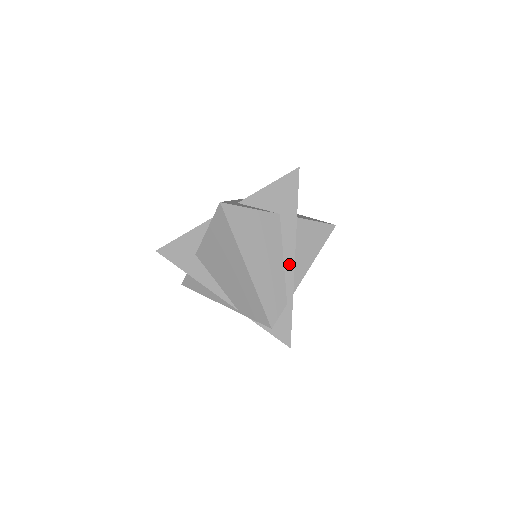
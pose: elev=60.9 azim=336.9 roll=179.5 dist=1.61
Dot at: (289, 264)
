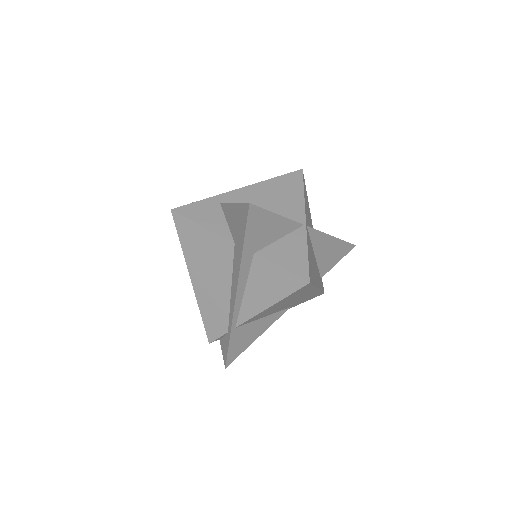
Dot at: (232, 299)
